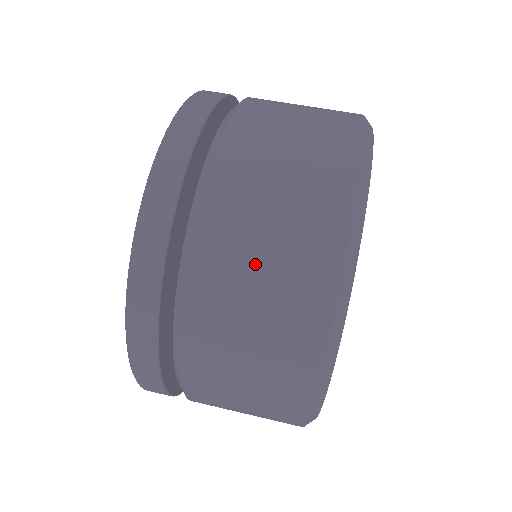
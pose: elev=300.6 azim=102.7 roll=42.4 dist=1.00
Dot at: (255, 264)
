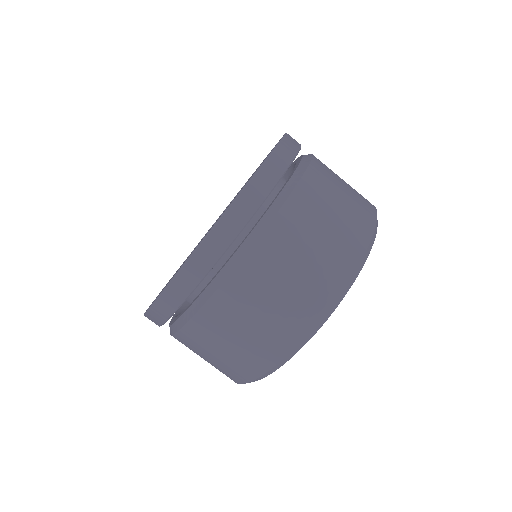
Dot at: (240, 328)
